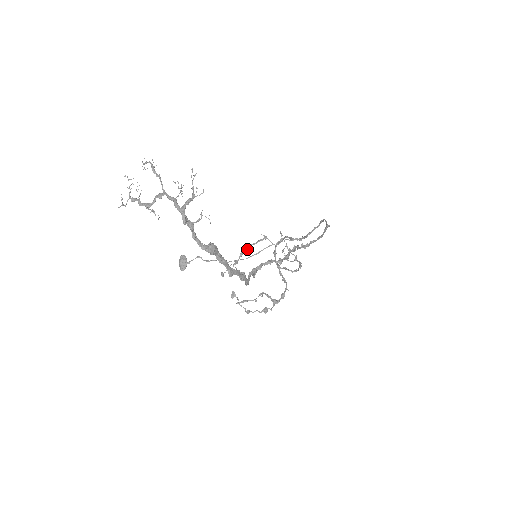
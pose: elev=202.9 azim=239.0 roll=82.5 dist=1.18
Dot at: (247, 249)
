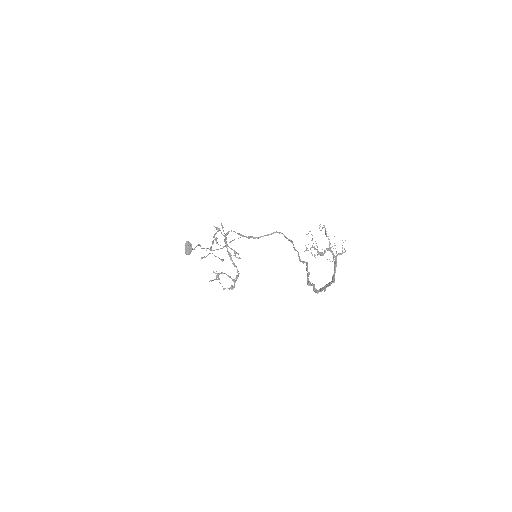
Dot at: (216, 239)
